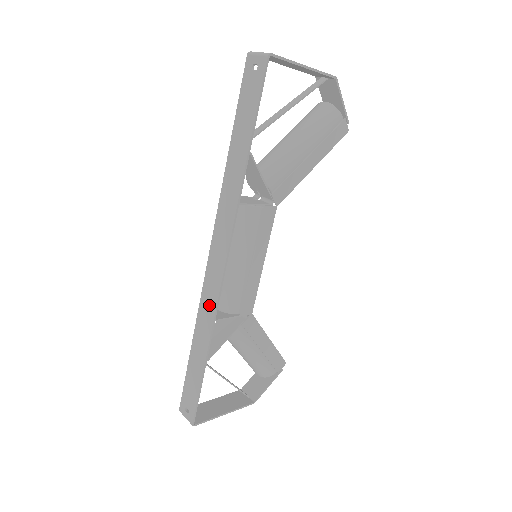
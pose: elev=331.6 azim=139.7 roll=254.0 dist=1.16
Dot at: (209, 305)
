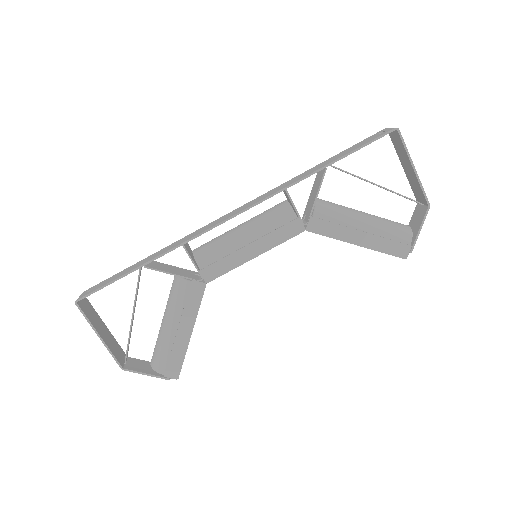
Dot at: (193, 235)
